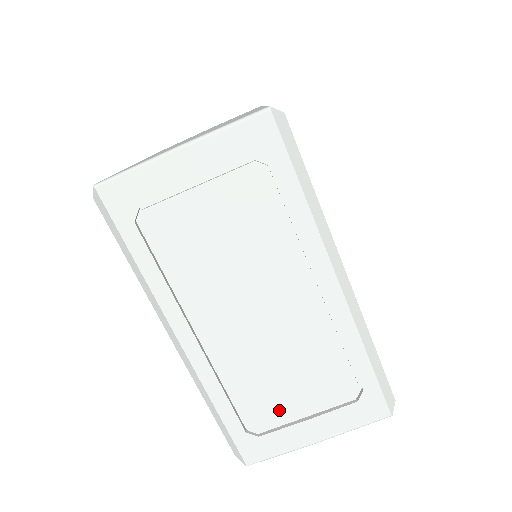
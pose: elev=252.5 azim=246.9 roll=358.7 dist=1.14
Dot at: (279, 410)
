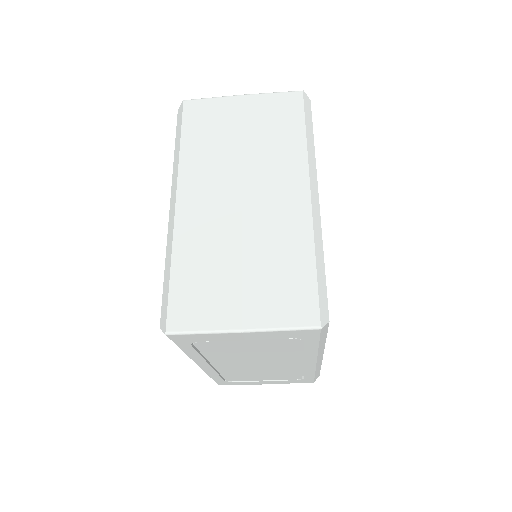
Dot at: (249, 379)
